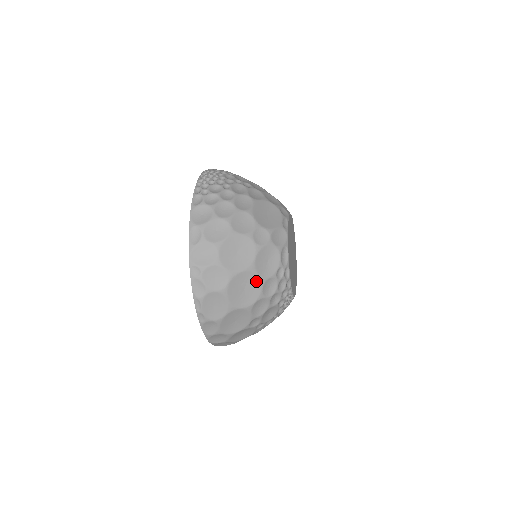
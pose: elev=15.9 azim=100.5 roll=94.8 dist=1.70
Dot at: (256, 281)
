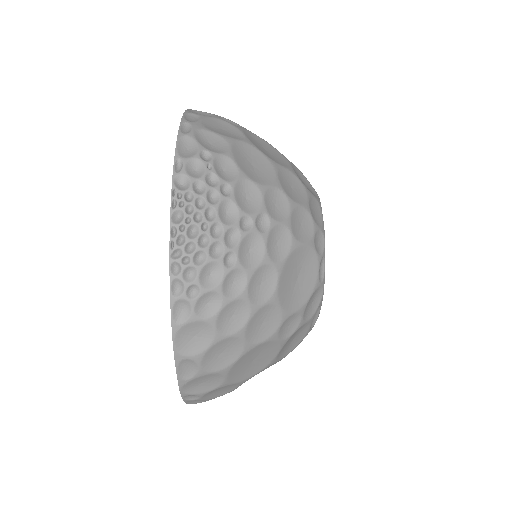
Dot at: occluded
